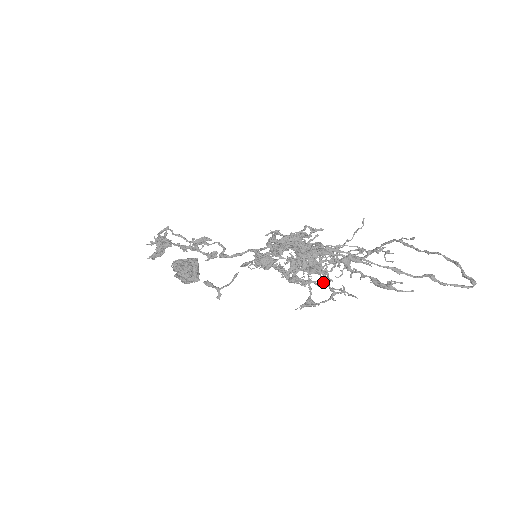
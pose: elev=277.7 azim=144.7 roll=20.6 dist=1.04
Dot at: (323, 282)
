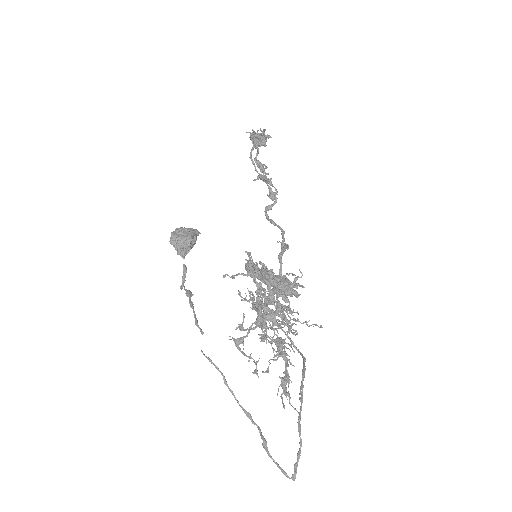
Dot at: (273, 329)
